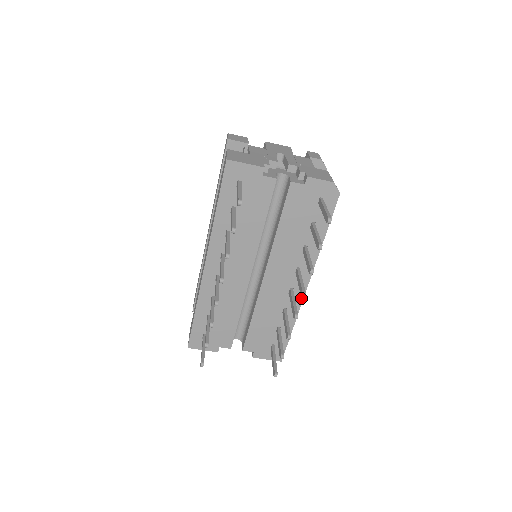
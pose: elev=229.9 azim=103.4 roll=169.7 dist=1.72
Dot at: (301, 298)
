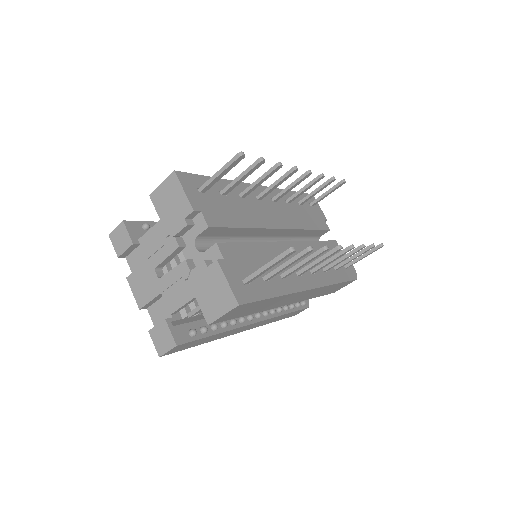
Dot at: (302, 288)
